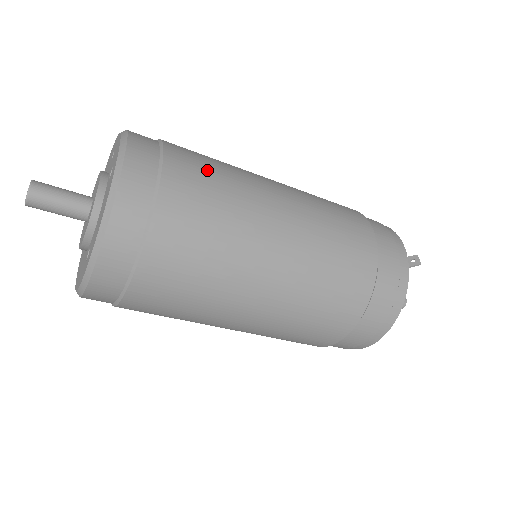
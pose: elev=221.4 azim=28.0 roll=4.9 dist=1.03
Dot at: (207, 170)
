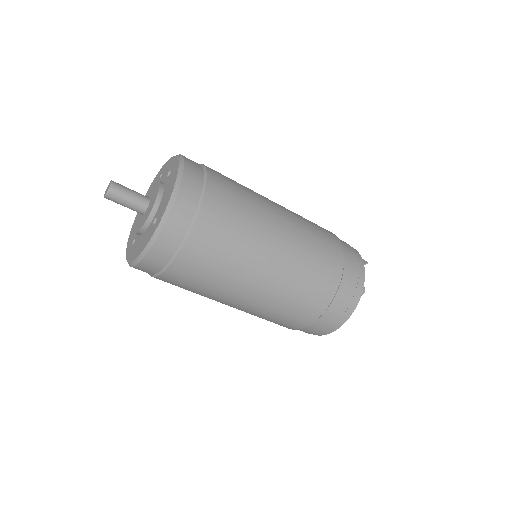
Dot at: (229, 178)
